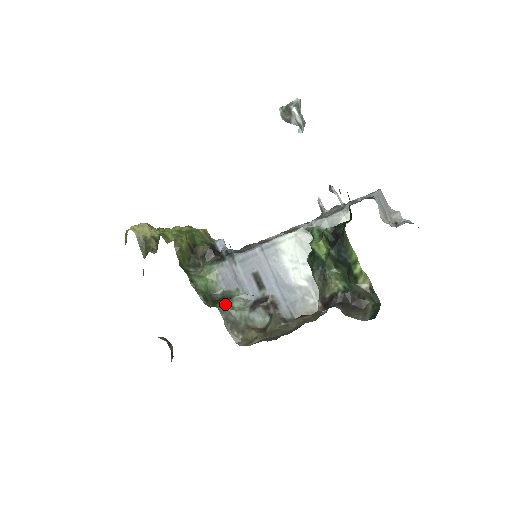
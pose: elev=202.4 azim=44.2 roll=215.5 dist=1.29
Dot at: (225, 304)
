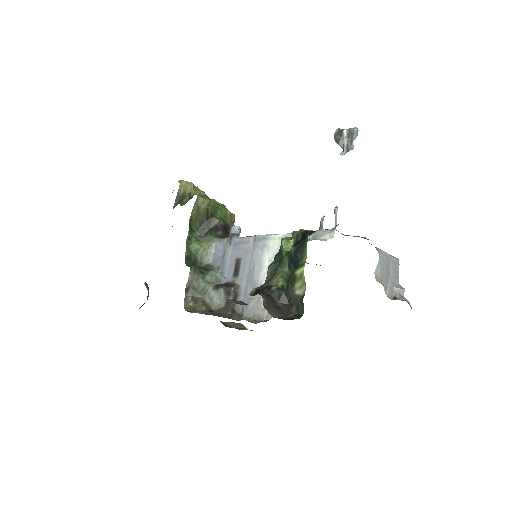
Dot at: (199, 271)
